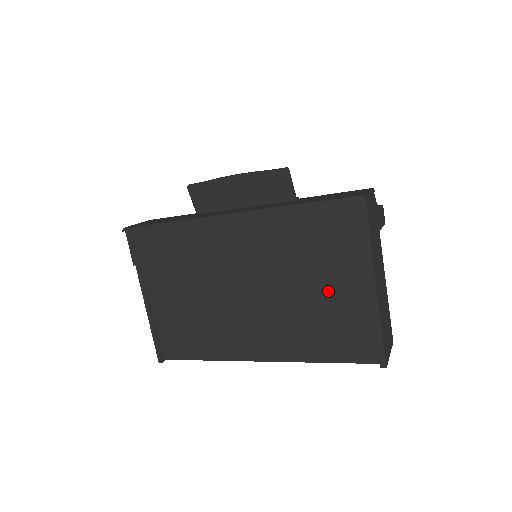
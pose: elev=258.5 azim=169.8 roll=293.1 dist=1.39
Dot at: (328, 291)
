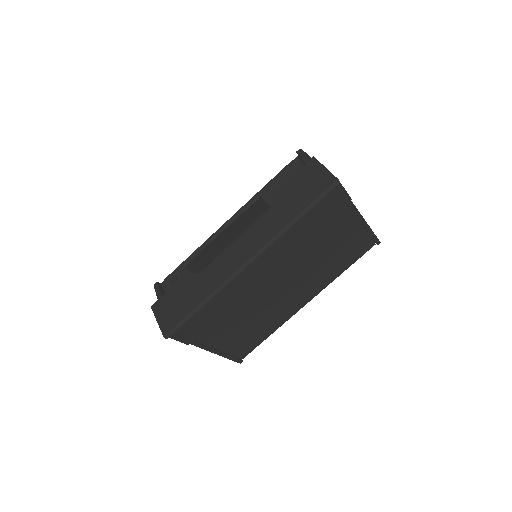
Dot at: (334, 240)
